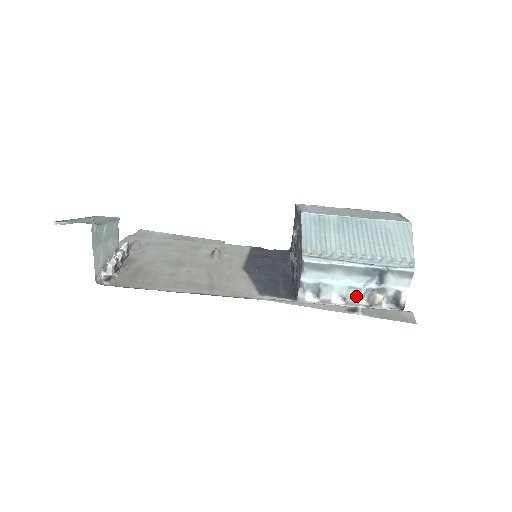
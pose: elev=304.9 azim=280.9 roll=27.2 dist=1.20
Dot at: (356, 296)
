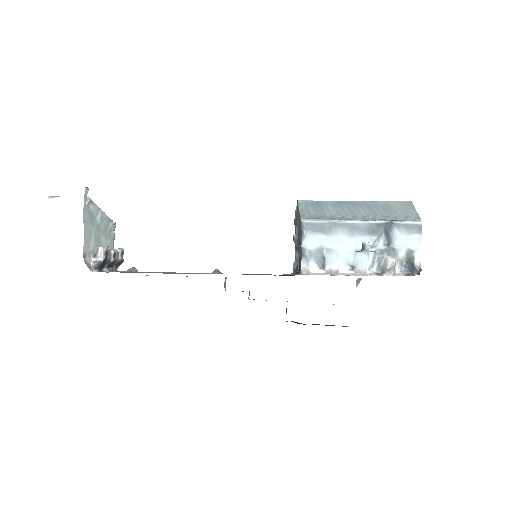
Dot at: (365, 262)
